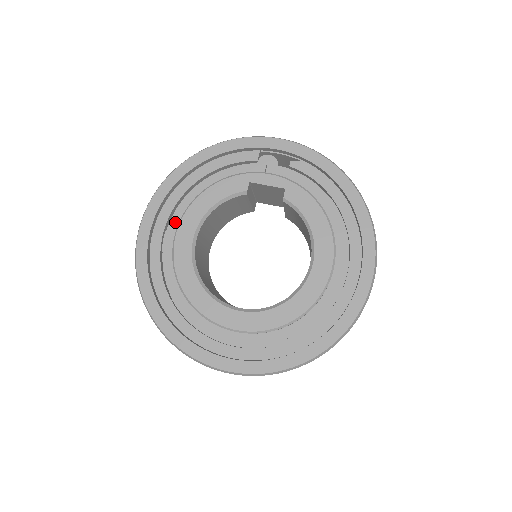
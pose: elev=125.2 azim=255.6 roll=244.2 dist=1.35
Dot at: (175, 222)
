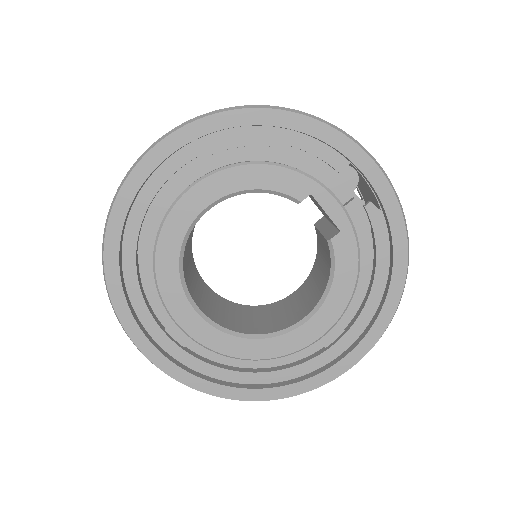
Dot at: (198, 169)
